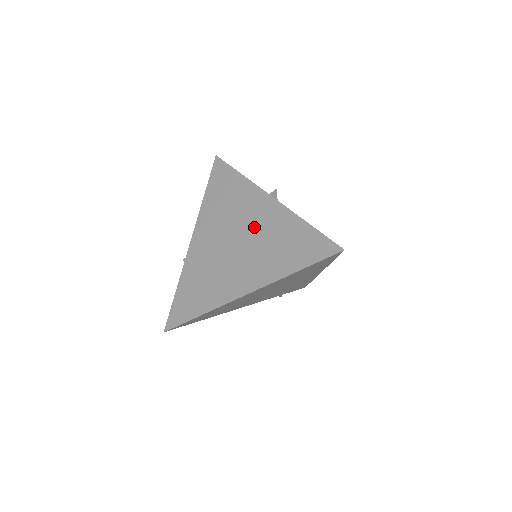
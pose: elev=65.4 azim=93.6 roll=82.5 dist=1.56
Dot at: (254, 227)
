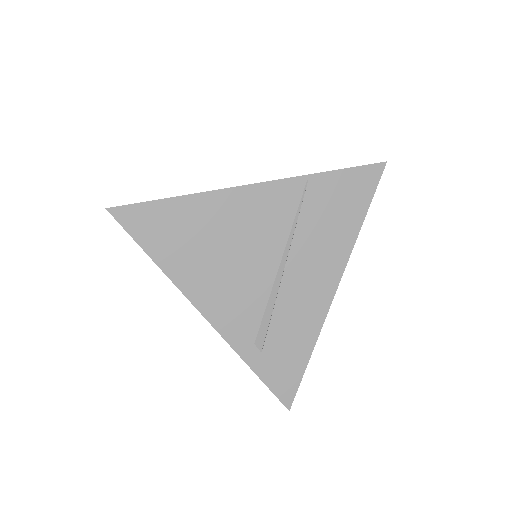
Dot at: occluded
